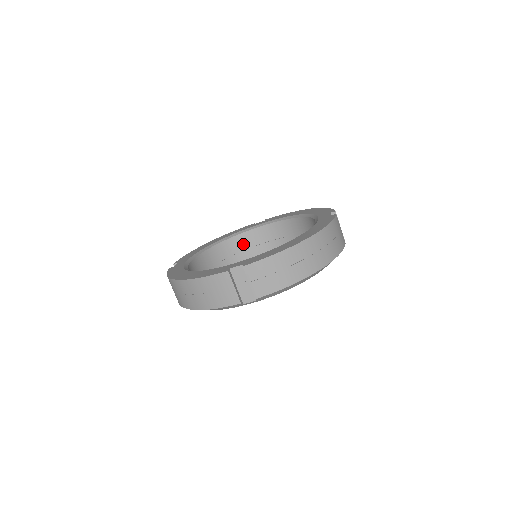
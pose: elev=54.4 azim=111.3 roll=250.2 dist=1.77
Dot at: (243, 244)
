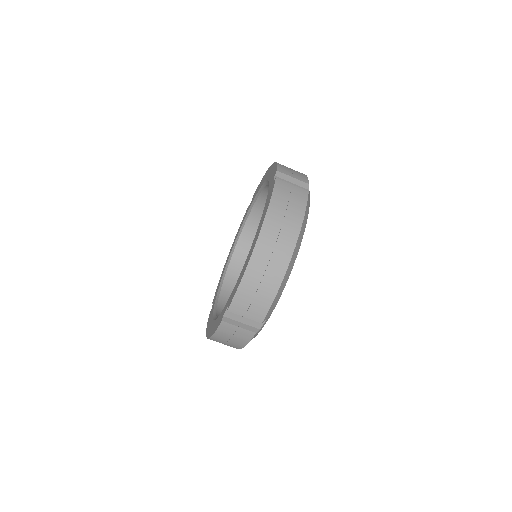
Dot at: (252, 235)
